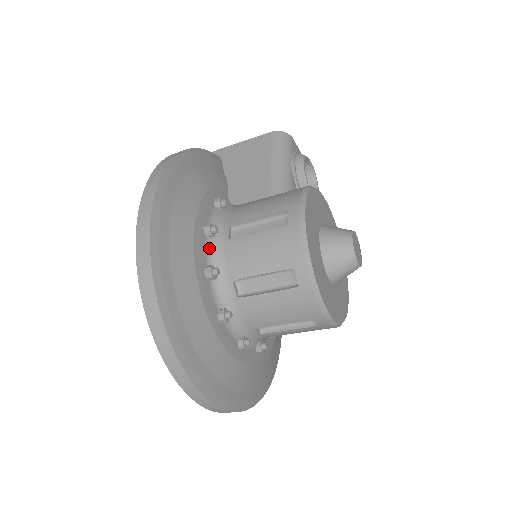
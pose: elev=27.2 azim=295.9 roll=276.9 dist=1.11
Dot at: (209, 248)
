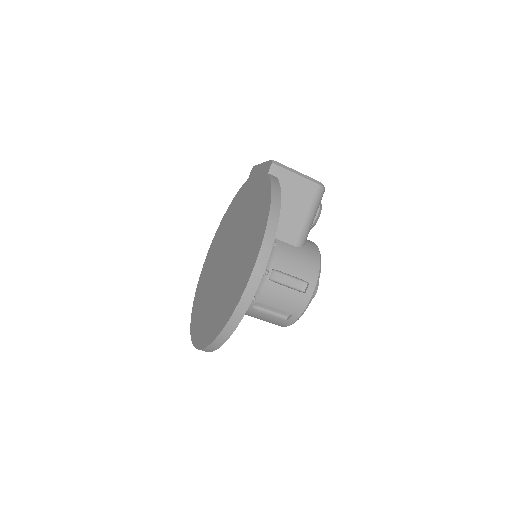
Dot at: occluded
